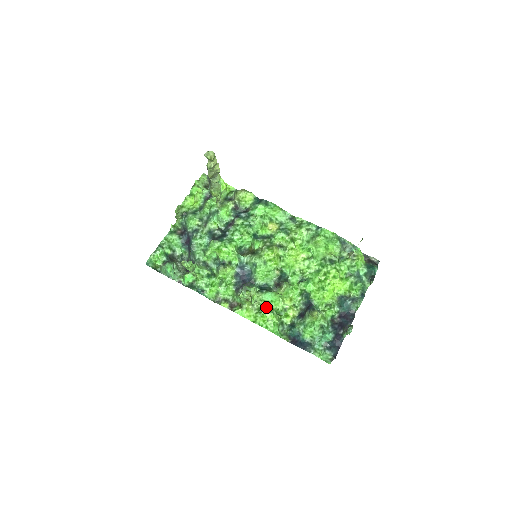
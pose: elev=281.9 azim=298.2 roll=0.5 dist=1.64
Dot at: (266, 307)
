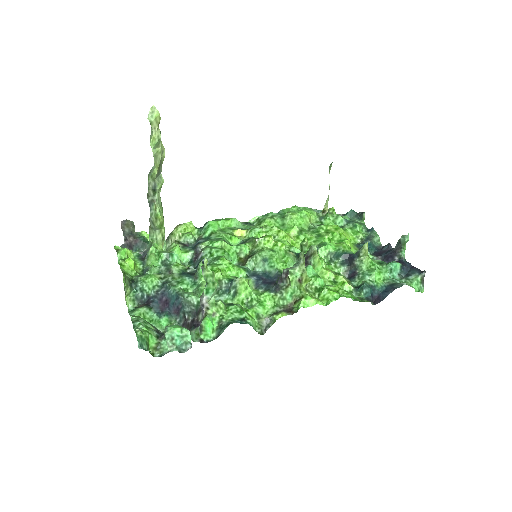
Dot at: (321, 281)
